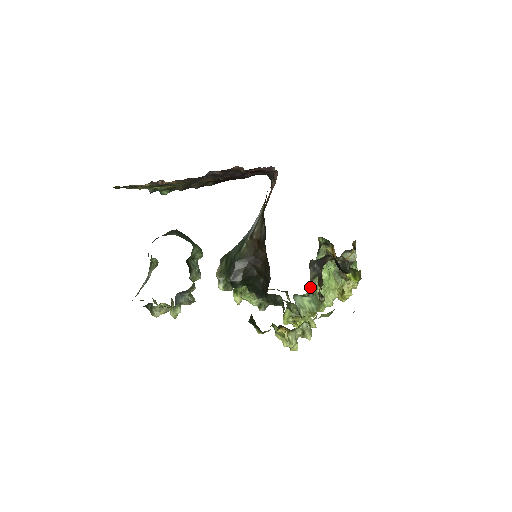
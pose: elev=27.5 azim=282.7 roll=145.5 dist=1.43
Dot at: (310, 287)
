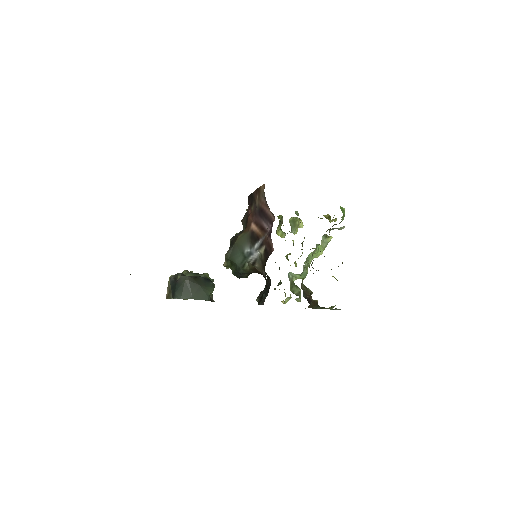
Dot at: (302, 286)
